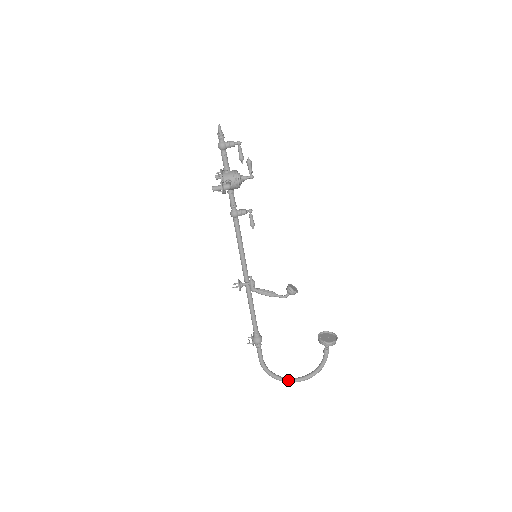
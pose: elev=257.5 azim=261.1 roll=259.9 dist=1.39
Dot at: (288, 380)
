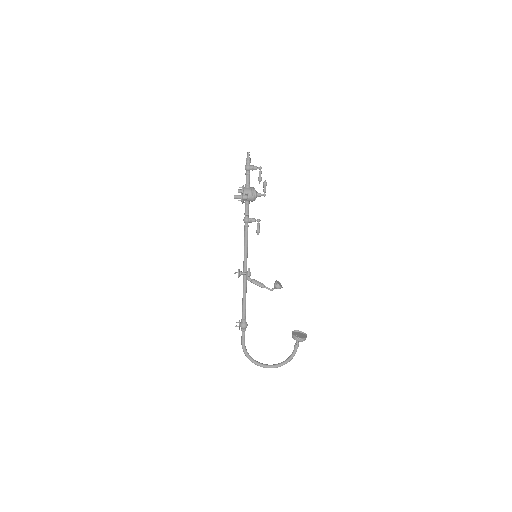
Dot at: (261, 365)
